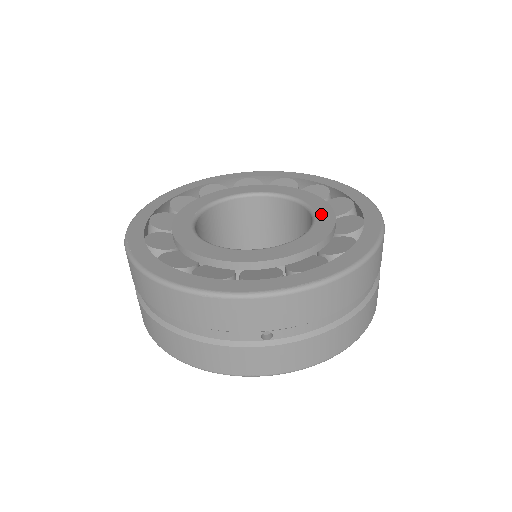
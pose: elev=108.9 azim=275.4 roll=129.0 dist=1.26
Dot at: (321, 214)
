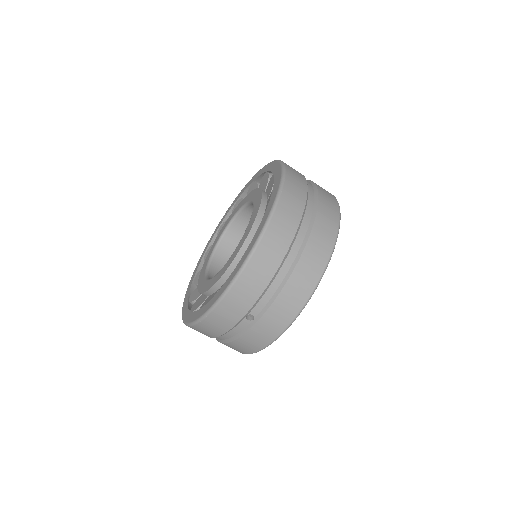
Dot at: (255, 207)
